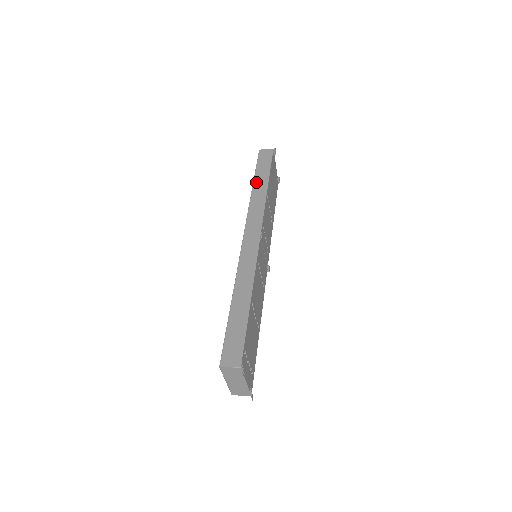
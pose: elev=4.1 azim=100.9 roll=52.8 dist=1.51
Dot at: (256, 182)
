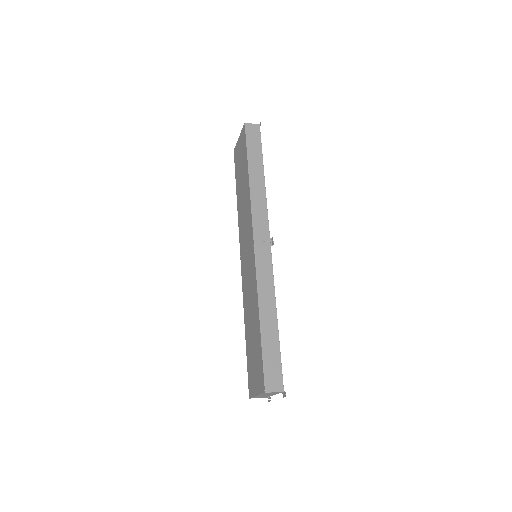
Dot at: (251, 170)
